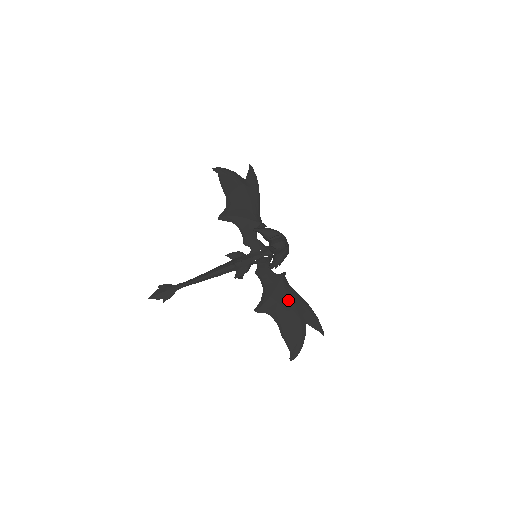
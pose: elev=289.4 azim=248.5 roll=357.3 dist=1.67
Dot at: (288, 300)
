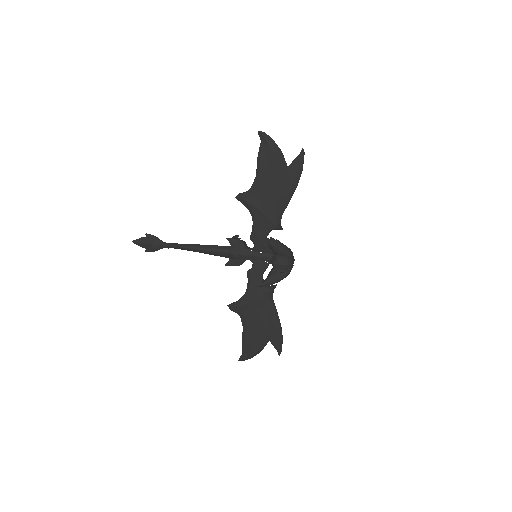
Dot at: (264, 315)
